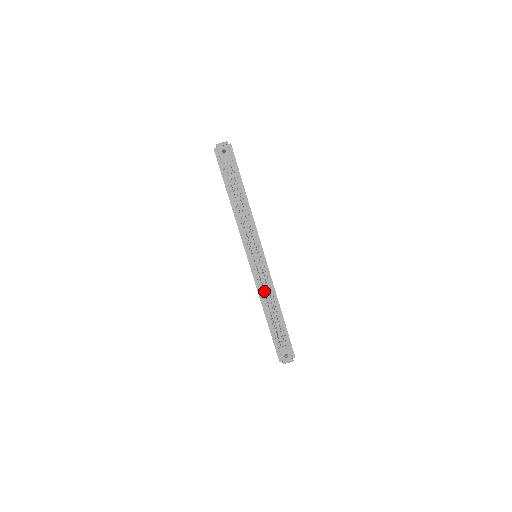
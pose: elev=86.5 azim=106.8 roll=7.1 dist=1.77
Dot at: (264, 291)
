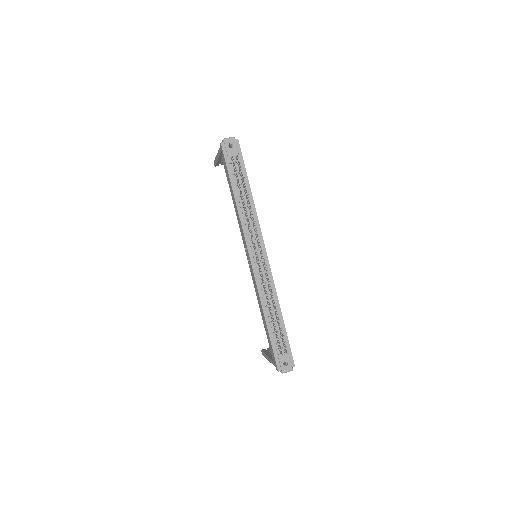
Dot at: (265, 291)
